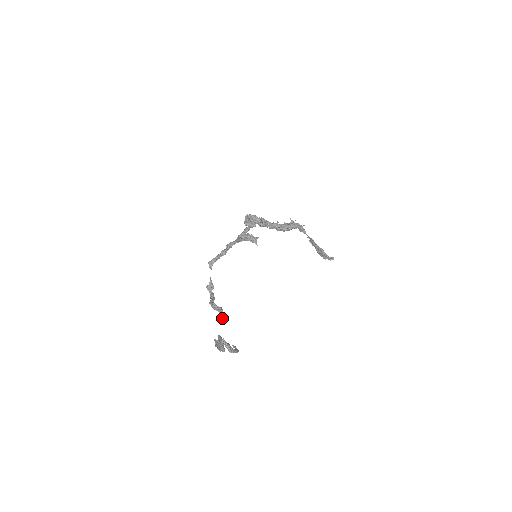
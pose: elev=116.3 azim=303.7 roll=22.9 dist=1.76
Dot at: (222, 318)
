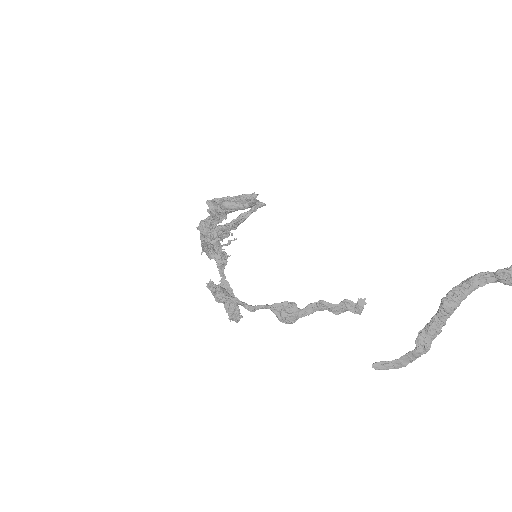
Dot at: (359, 303)
